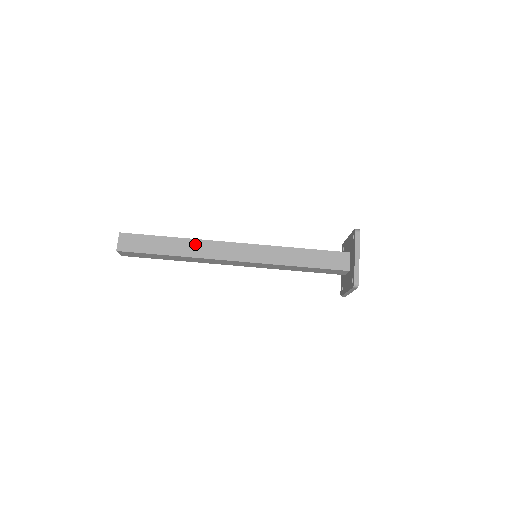
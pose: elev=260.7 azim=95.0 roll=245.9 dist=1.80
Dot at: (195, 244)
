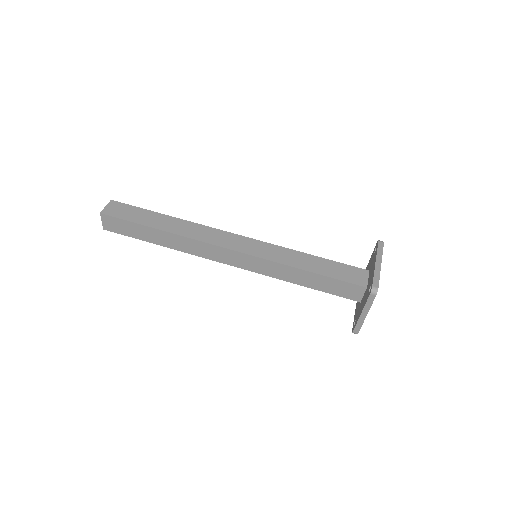
Dot at: (190, 226)
